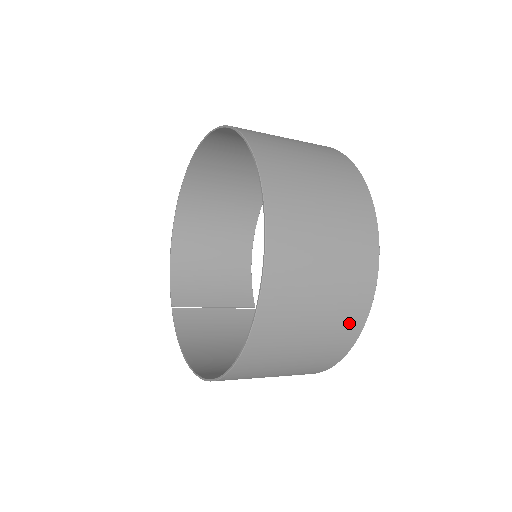
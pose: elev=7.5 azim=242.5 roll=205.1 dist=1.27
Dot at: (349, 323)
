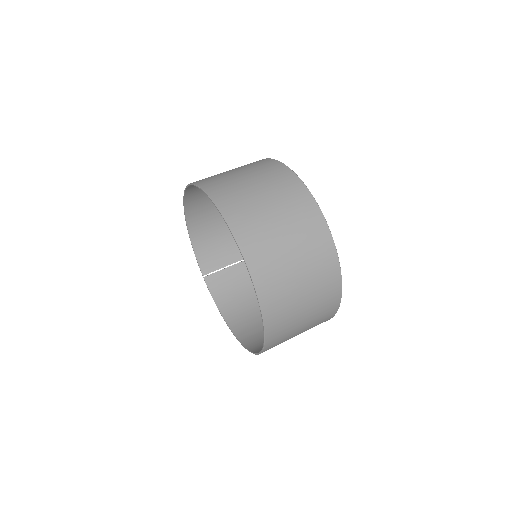
Dot at: (326, 316)
